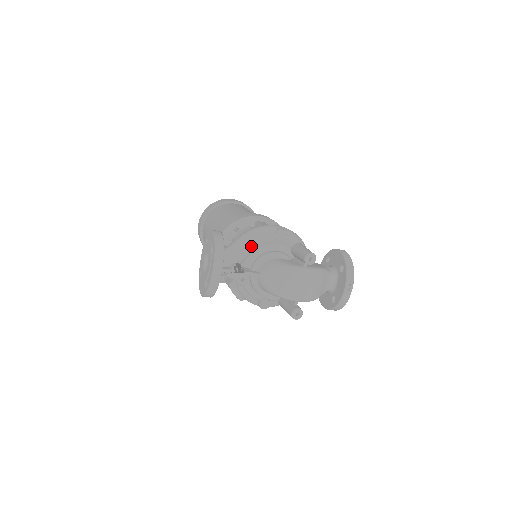
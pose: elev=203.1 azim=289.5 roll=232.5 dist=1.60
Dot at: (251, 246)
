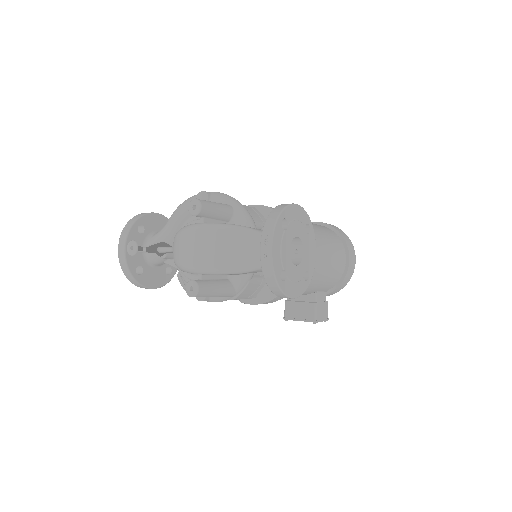
Dot at: (175, 219)
